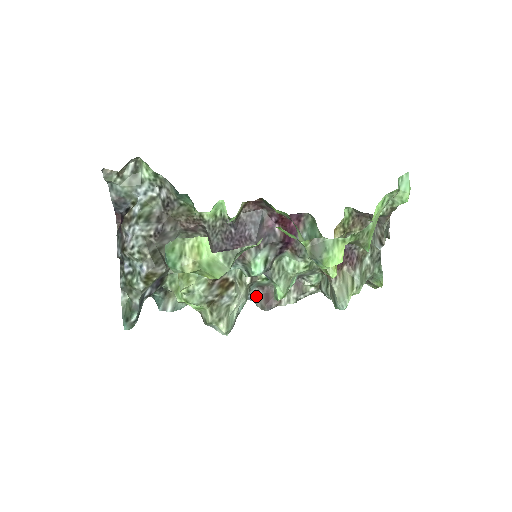
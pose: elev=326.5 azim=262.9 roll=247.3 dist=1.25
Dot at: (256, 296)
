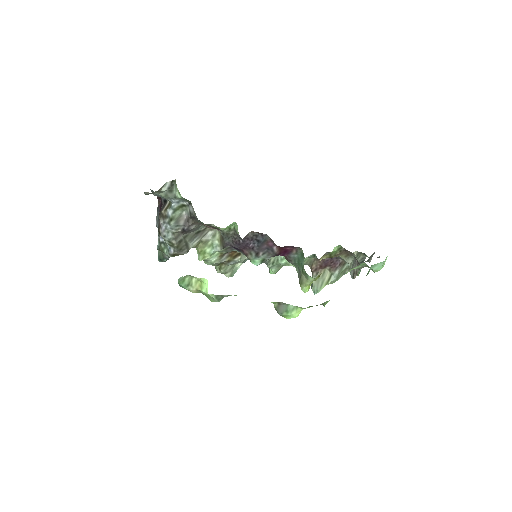
Dot at: occluded
